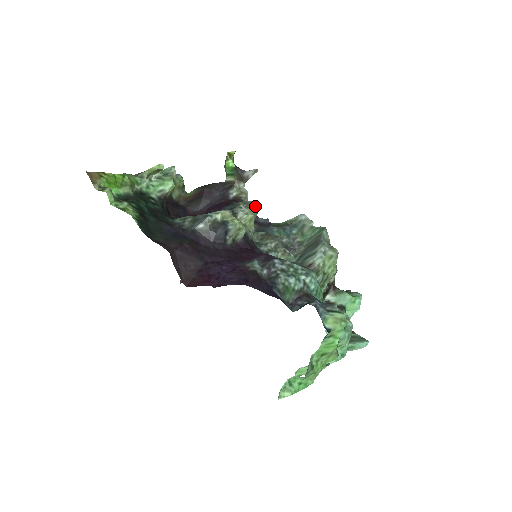
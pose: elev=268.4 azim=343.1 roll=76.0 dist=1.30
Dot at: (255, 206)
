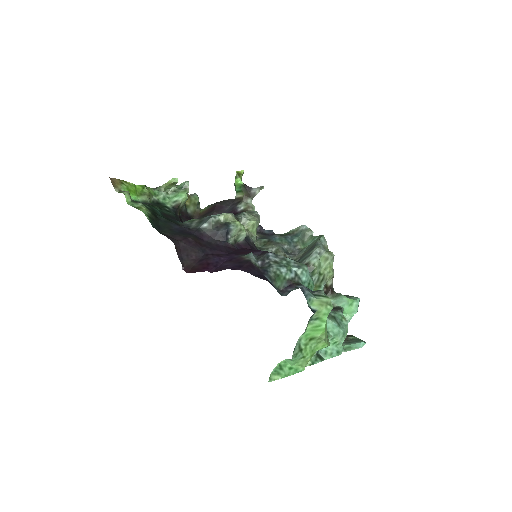
Dot at: (258, 215)
